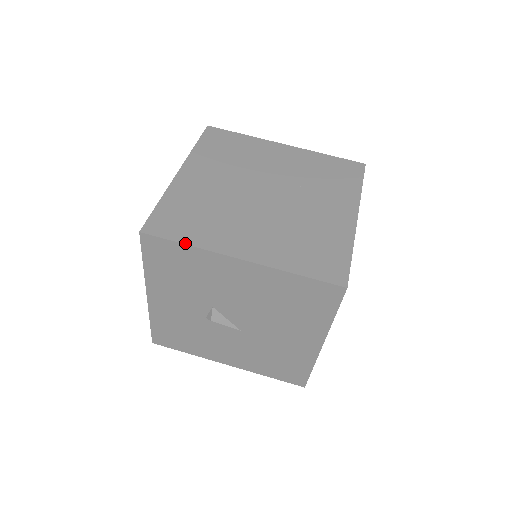
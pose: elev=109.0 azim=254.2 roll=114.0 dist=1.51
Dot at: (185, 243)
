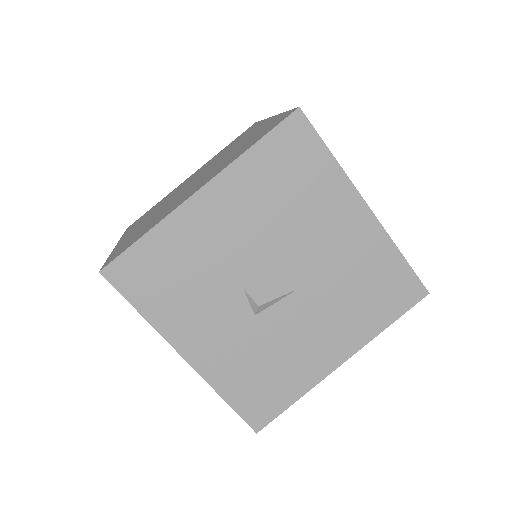
Dot at: (144, 234)
